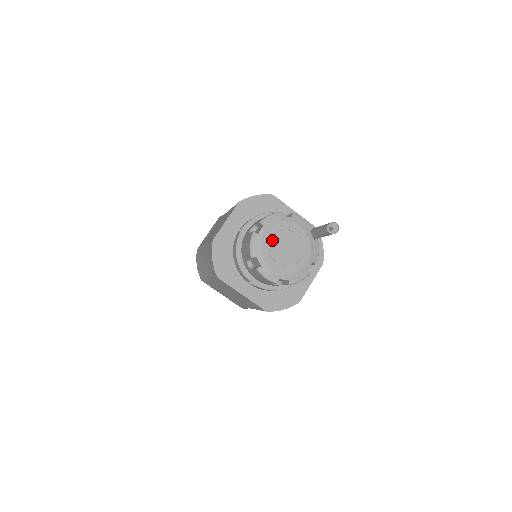
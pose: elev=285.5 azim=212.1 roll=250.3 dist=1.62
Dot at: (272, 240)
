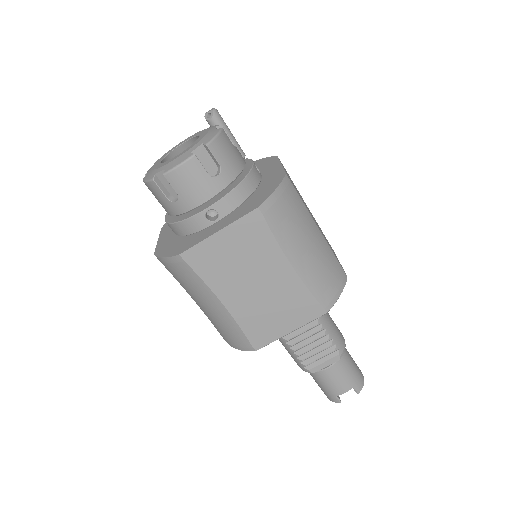
Dot at: occluded
